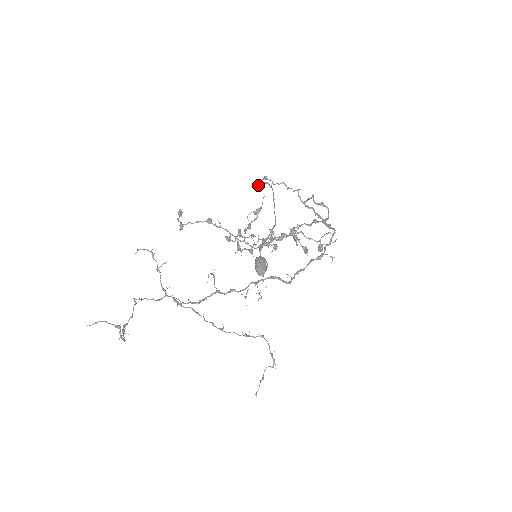
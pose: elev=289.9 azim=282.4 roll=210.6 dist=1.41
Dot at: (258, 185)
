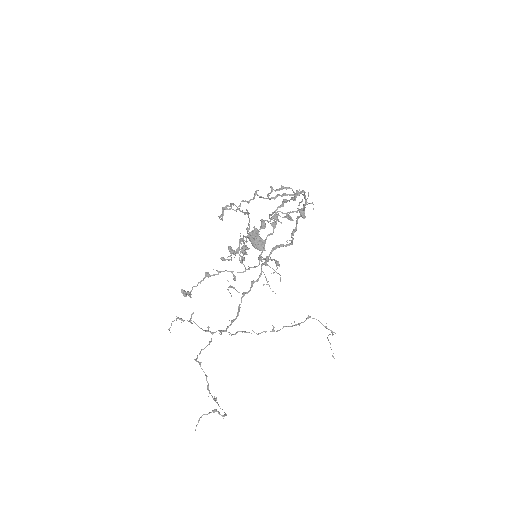
Dot at: (221, 215)
